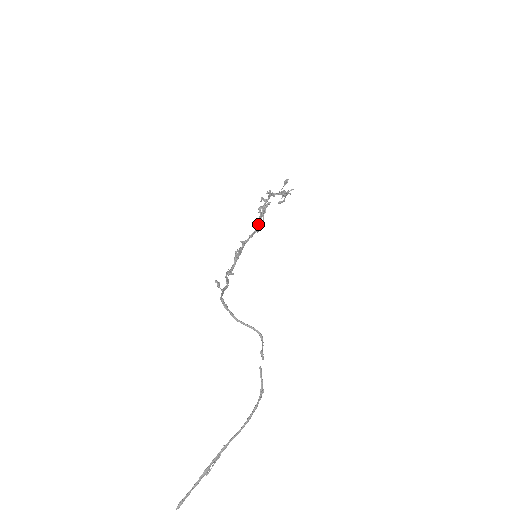
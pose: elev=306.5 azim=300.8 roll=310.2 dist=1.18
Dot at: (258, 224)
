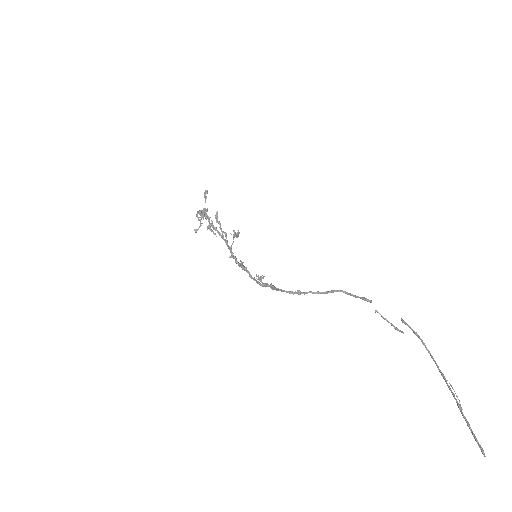
Dot at: (226, 236)
